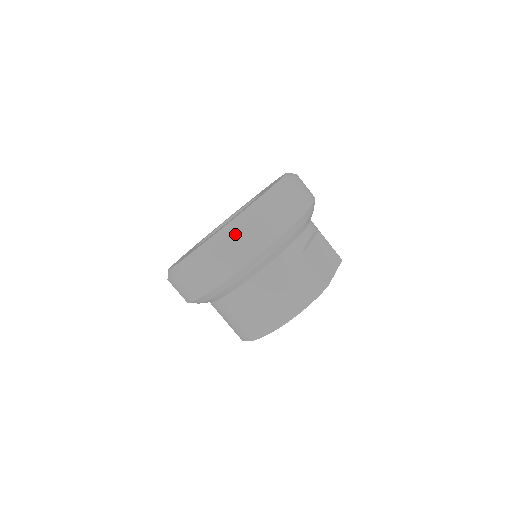
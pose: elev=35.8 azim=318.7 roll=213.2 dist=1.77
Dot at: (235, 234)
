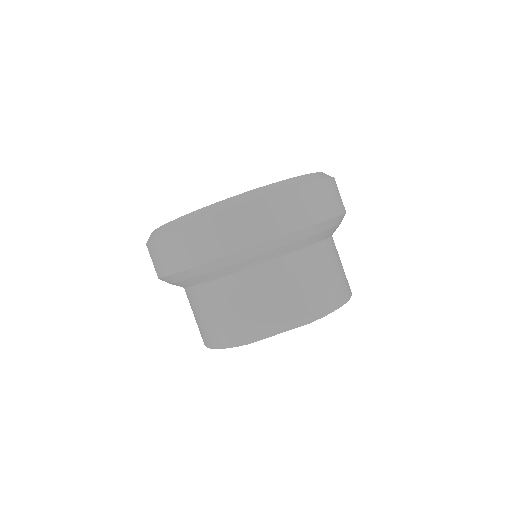
Dot at: (154, 243)
